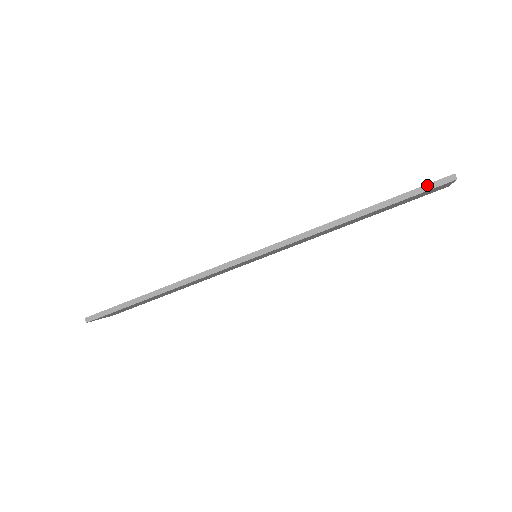
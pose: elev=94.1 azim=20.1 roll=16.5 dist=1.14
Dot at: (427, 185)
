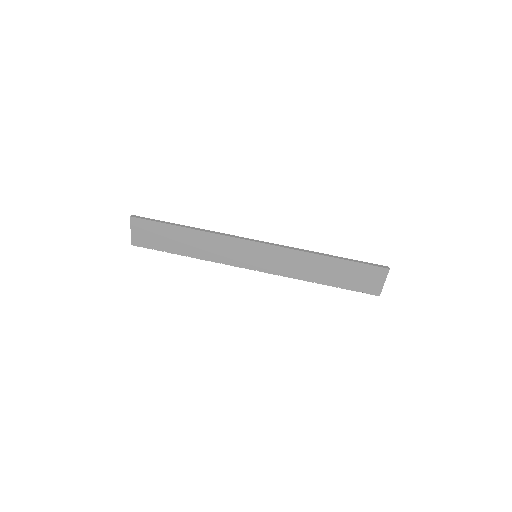
Dot at: (373, 264)
